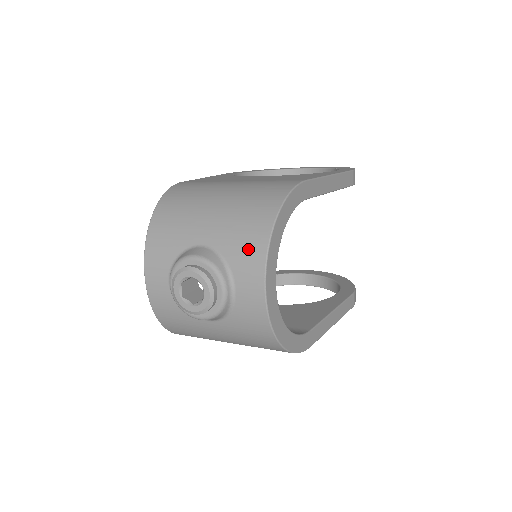
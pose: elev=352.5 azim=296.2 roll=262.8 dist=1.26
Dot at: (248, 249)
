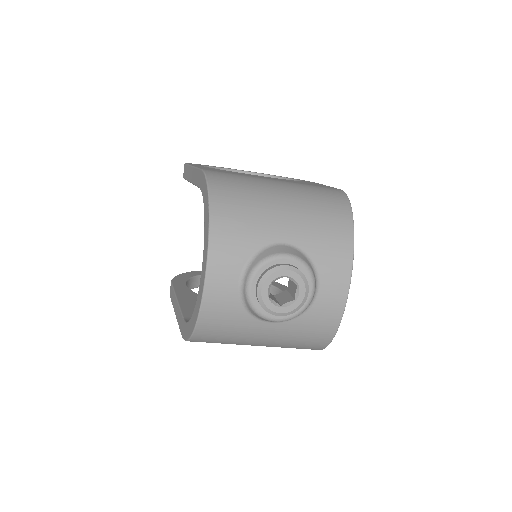
Dot at: (335, 251)
